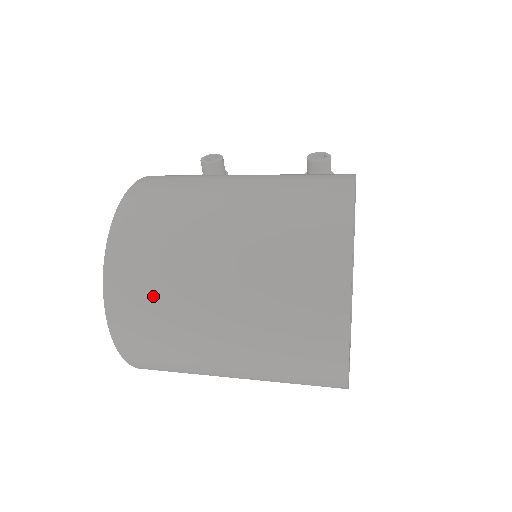
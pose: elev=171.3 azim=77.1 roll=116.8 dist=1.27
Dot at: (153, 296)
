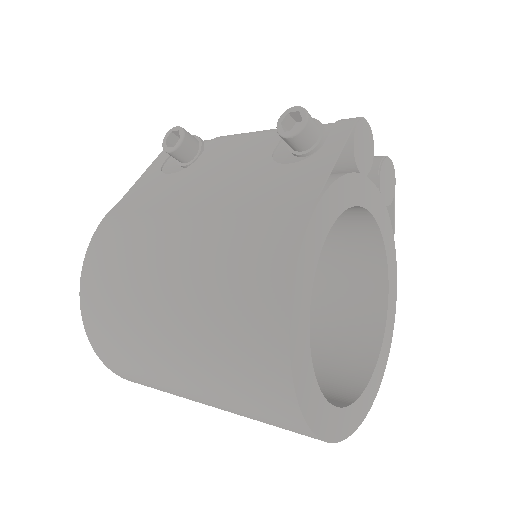
Dot at: (142, 378)
